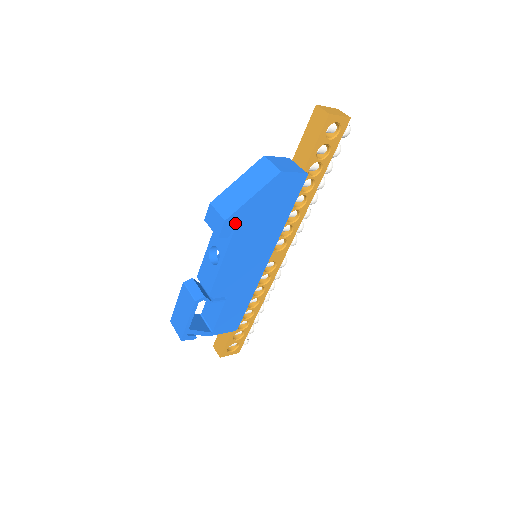
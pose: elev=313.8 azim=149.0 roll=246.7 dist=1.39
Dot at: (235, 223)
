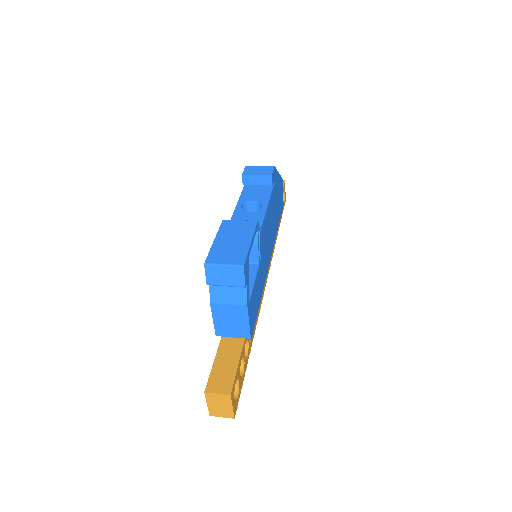
Dot at: (274, 179)
